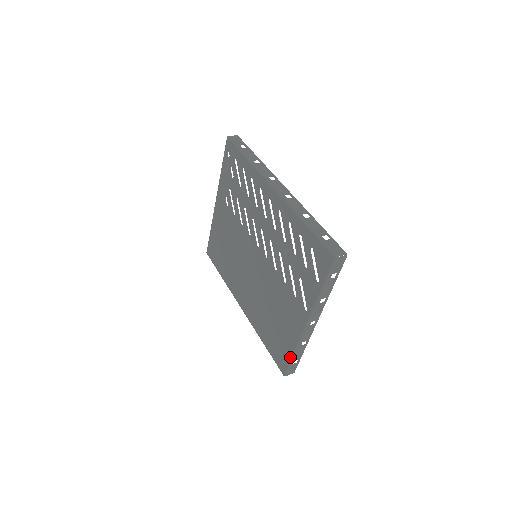
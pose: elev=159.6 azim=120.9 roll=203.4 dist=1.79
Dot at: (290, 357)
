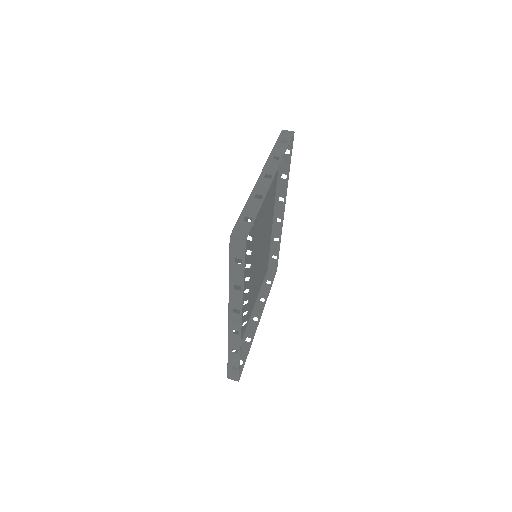
Dot at: (261, 284)
